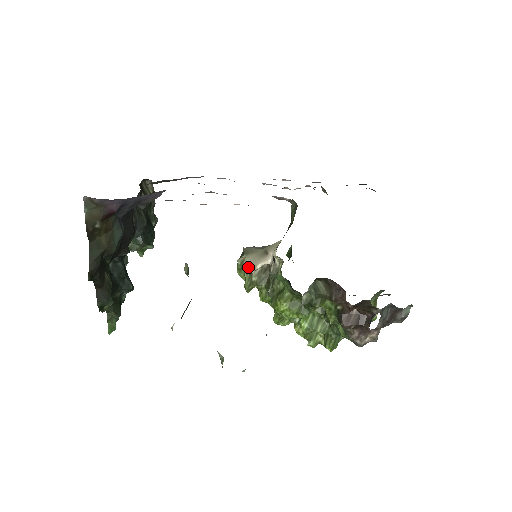
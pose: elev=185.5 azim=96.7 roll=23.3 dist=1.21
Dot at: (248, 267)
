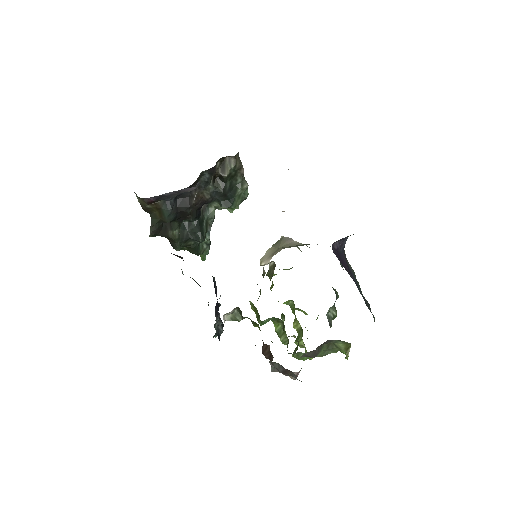
Dot at: (260, 260)
